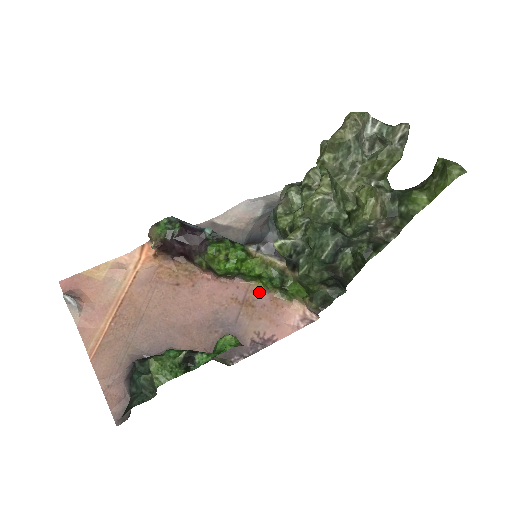
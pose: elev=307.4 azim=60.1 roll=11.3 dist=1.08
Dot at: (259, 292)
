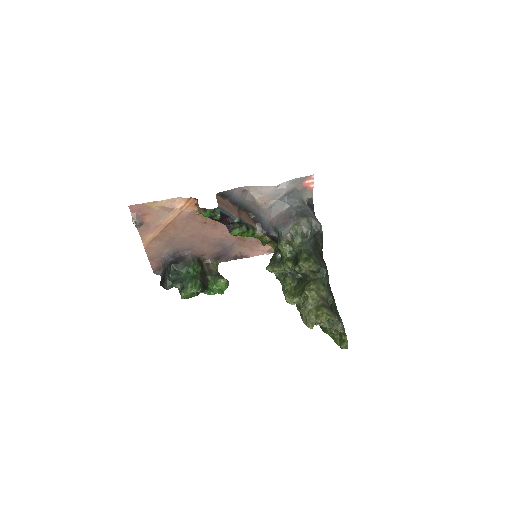
Dot at: occluded
